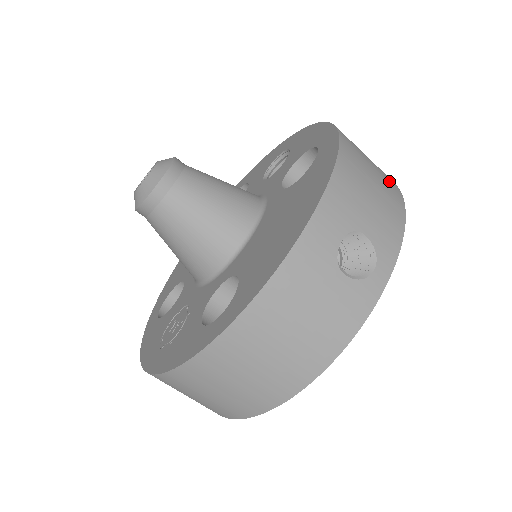
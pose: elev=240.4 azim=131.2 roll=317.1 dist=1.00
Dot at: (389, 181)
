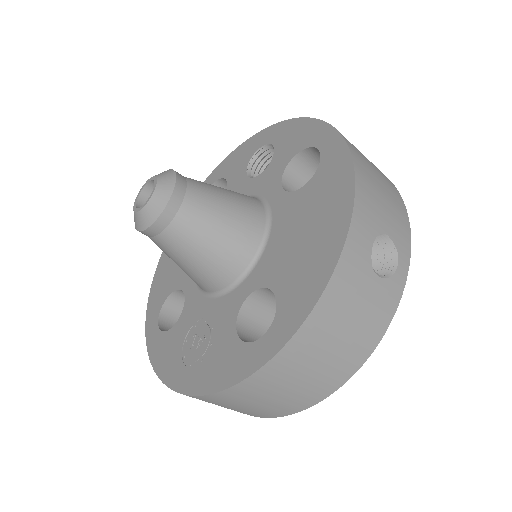
Dot at: (383, 174)
